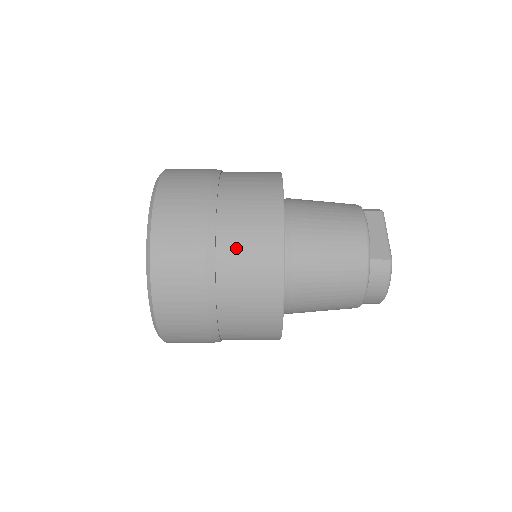
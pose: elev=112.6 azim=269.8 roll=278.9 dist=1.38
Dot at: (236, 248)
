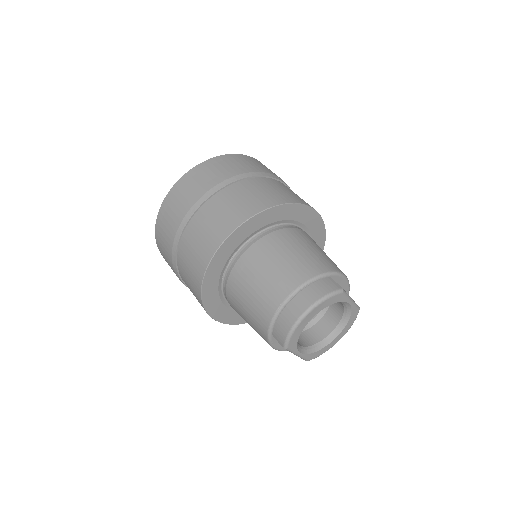
Dot at: (279, 185)
